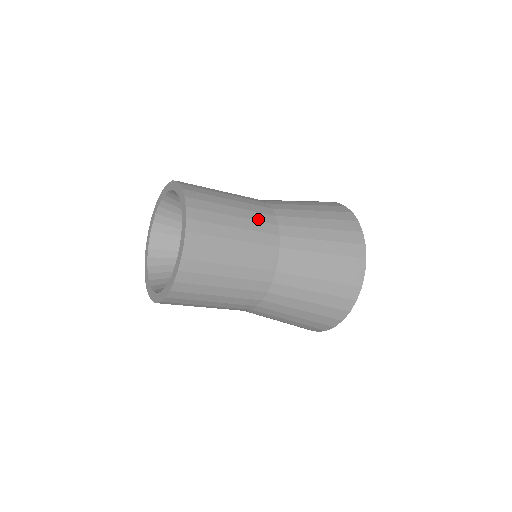
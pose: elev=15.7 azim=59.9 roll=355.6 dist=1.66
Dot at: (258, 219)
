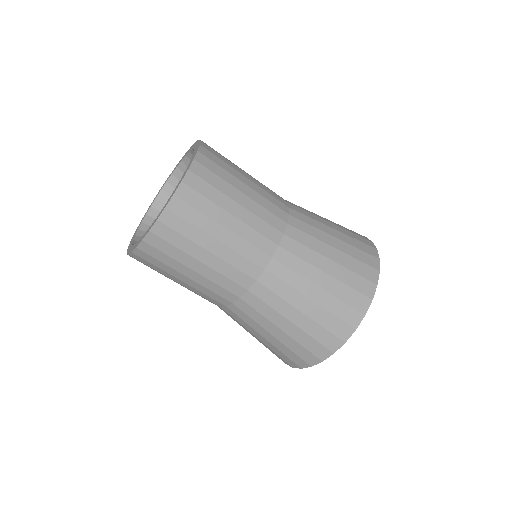
Dot at: occluded
